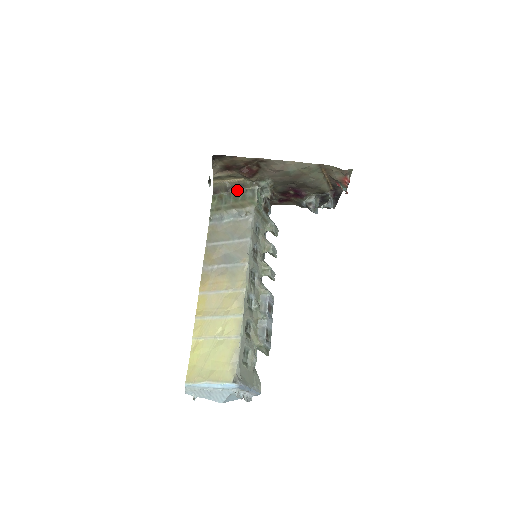
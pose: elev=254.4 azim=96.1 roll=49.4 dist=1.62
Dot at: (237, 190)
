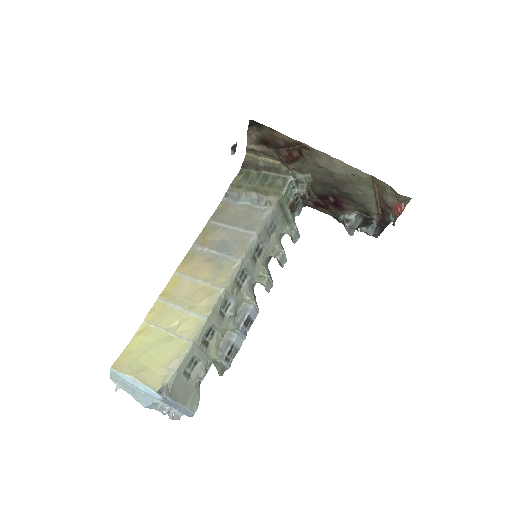
Dot at: (269, 173)
